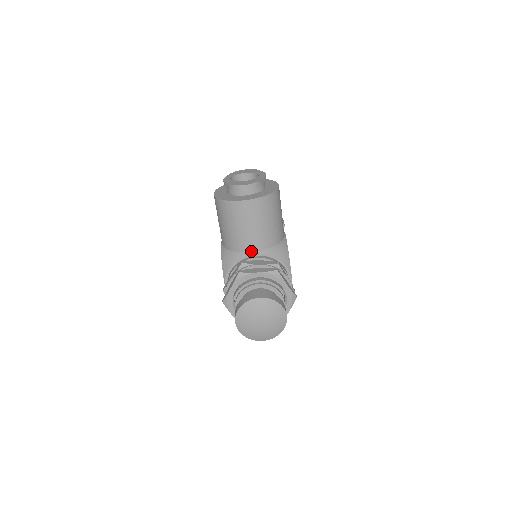
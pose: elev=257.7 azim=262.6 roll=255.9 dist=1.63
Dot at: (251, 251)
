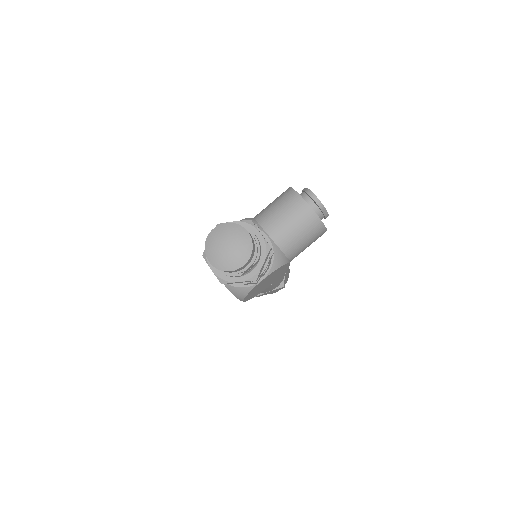
Dot at: (267, 232)
